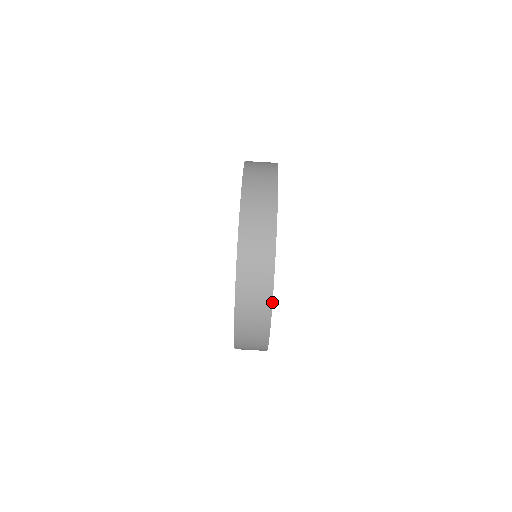
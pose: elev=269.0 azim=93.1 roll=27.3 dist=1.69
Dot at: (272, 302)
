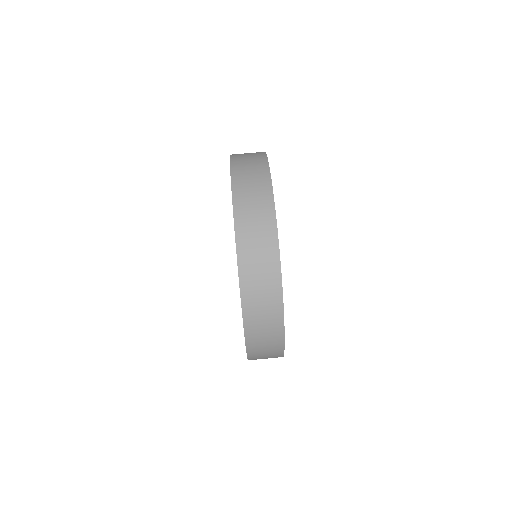
Dot at: occluded
